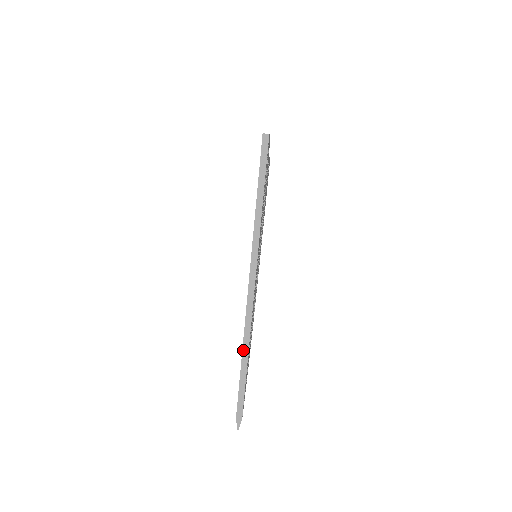
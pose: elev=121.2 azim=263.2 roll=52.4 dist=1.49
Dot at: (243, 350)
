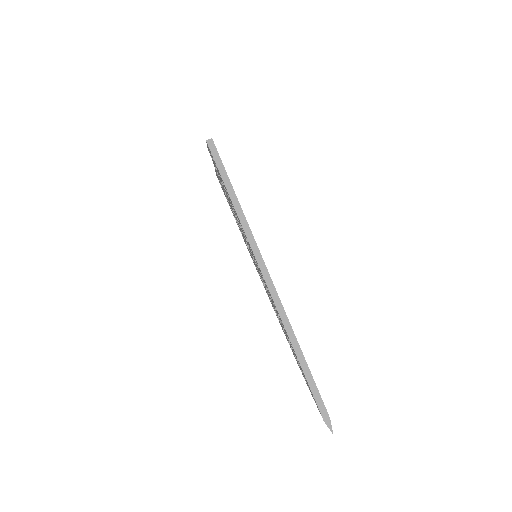
Dot at: (293, 346)
